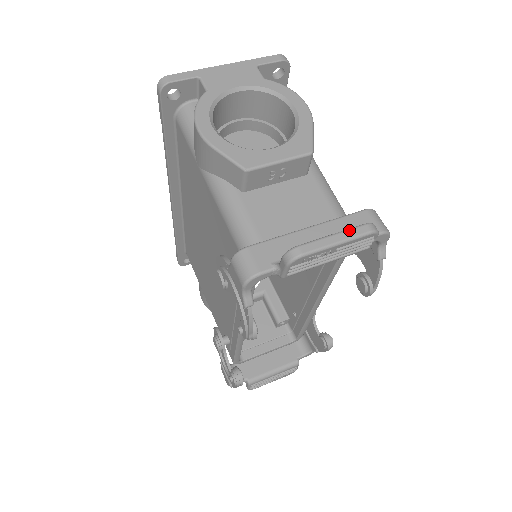
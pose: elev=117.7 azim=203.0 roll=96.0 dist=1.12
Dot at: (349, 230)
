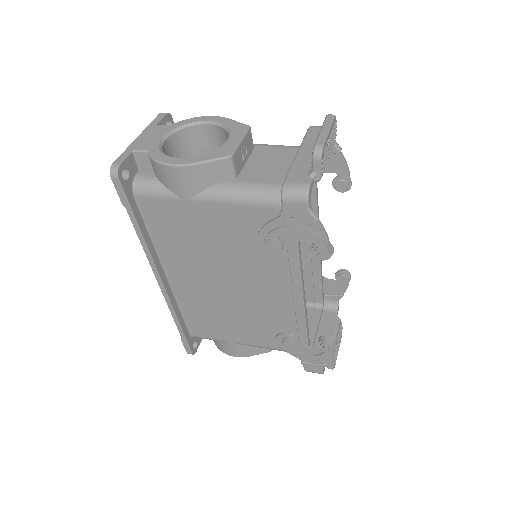
Dot at: (324, 122)
